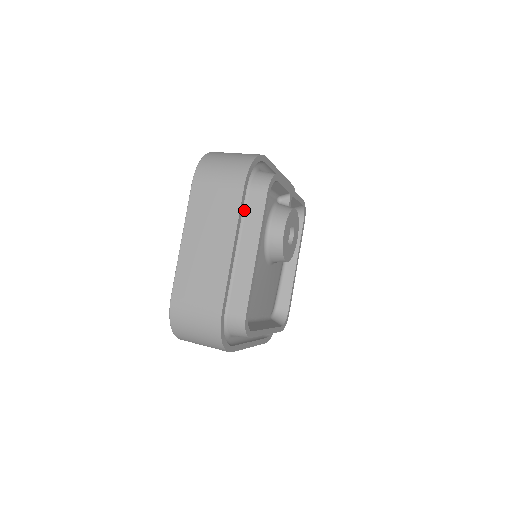
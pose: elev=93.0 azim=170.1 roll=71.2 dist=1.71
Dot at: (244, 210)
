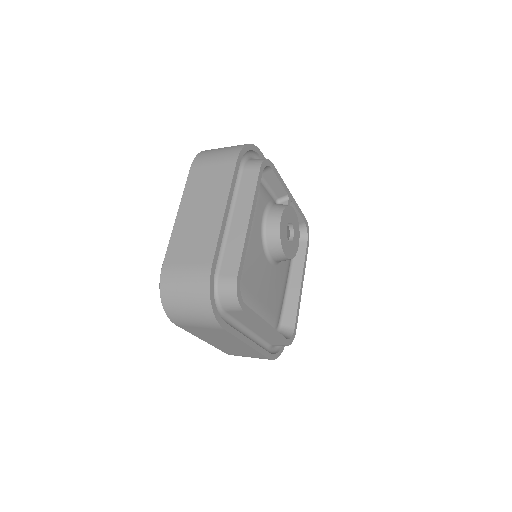
Dot at: (238, 185)
